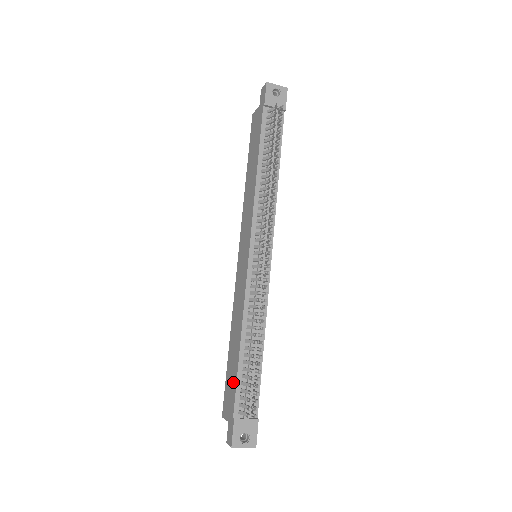
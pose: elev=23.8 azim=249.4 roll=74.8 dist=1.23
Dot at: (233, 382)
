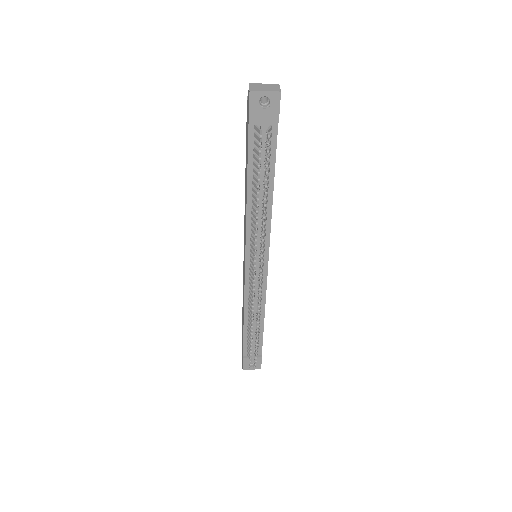
Dot at: occluded
